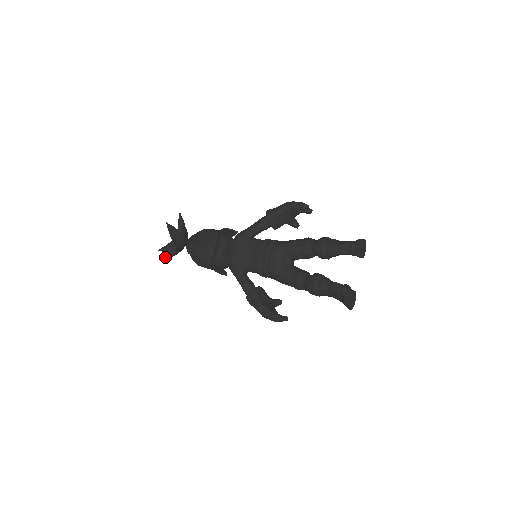
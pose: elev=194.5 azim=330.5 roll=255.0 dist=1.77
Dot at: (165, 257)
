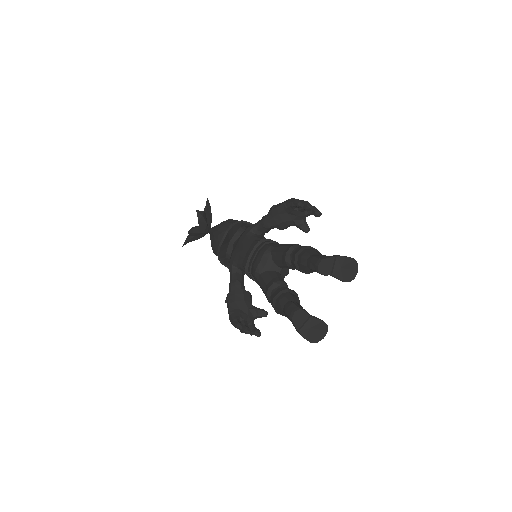
Dot at: (185, 240)
